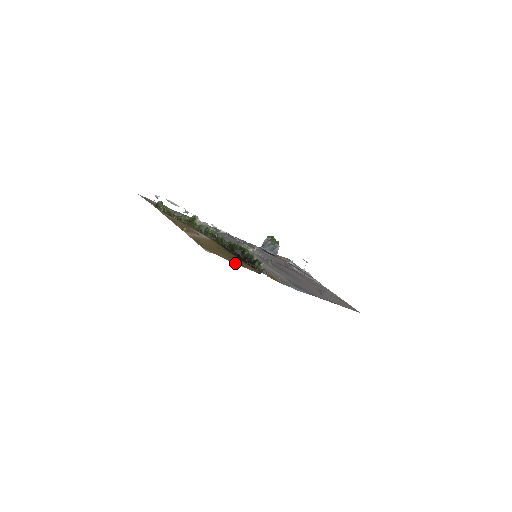
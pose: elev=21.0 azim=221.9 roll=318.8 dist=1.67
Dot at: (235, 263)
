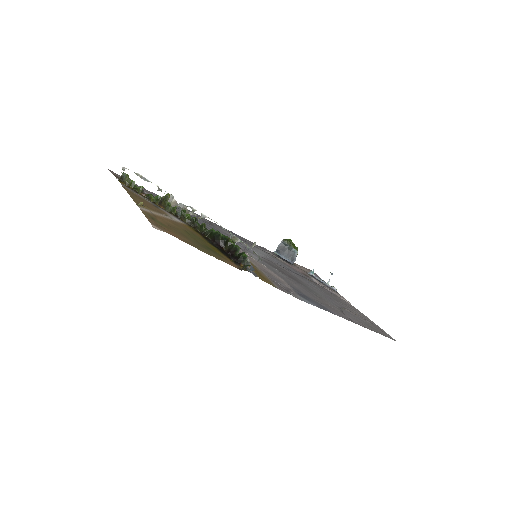
Dot at: (202, 251)
